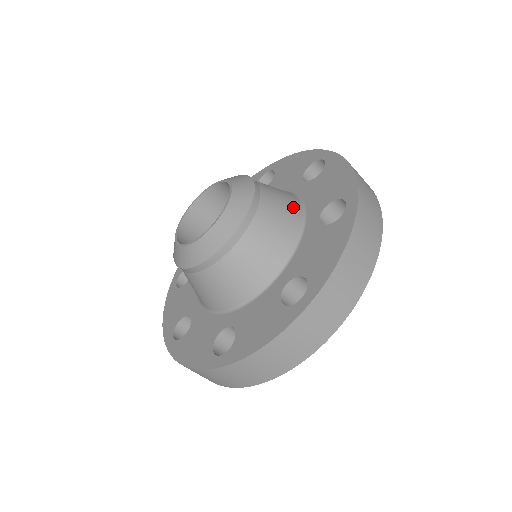
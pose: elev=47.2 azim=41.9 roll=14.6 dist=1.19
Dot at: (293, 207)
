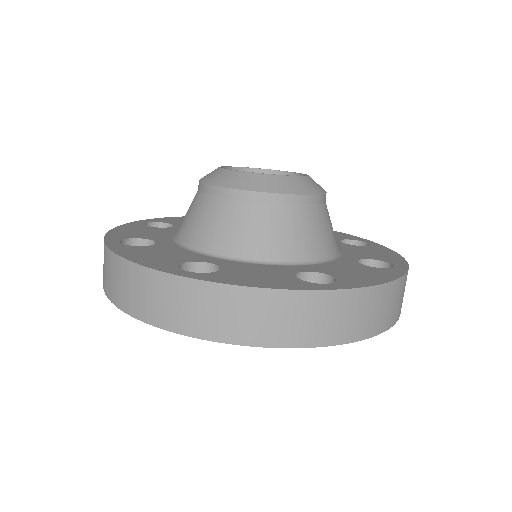
Dot at: occluded
